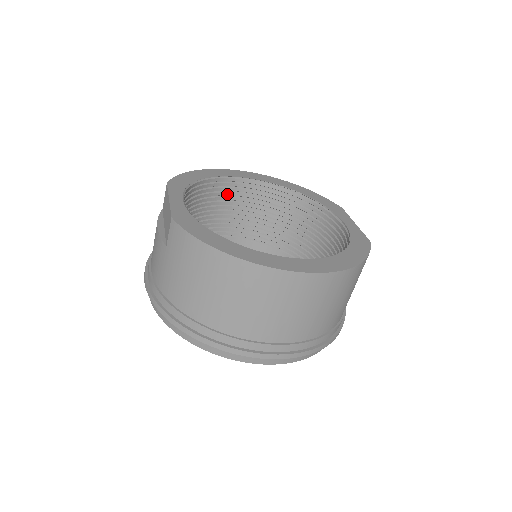
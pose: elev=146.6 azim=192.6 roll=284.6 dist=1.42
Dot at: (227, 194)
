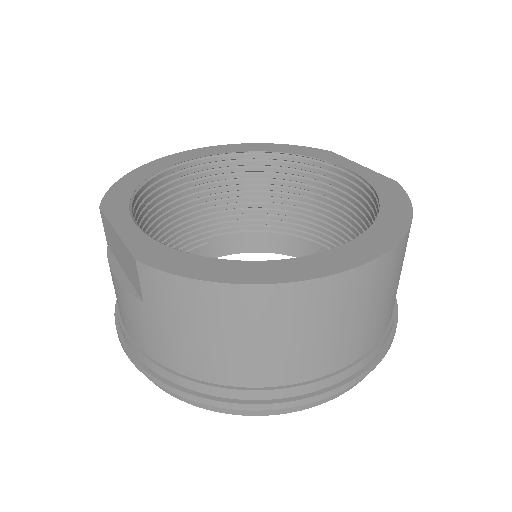
Dot at: (180, 189)
